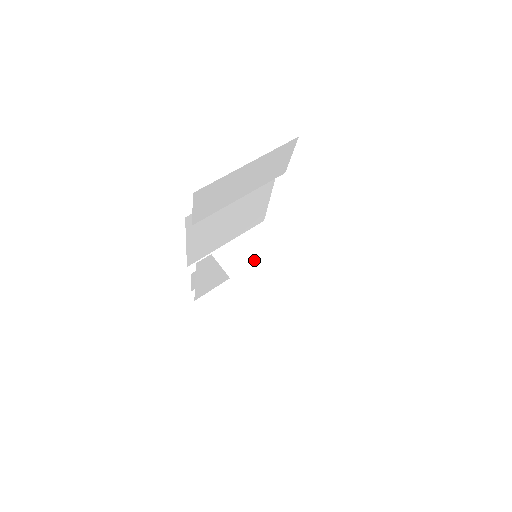
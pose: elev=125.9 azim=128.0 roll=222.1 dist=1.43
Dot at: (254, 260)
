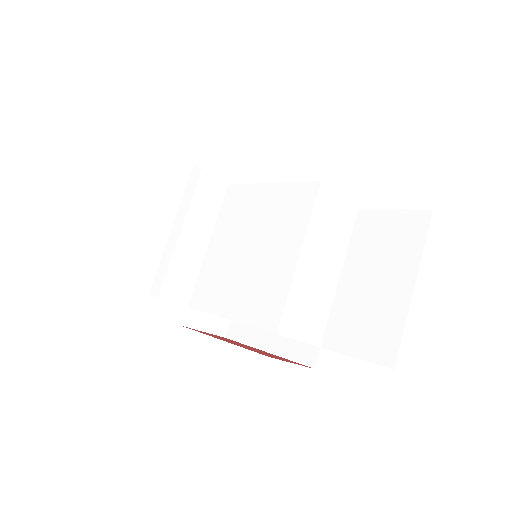
Dot at: (312, 303)
